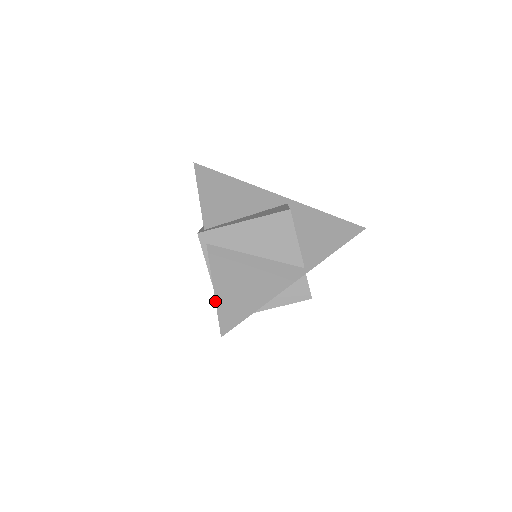
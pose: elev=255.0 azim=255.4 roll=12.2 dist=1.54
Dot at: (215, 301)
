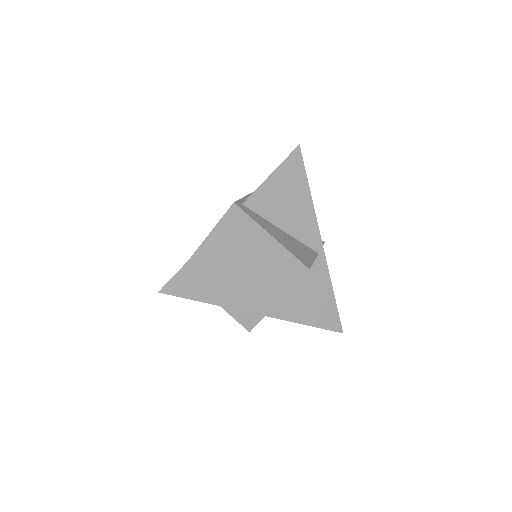
Dot at: (185, 263)
